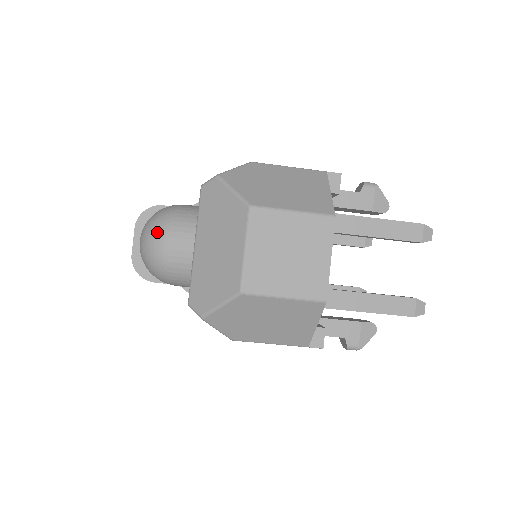
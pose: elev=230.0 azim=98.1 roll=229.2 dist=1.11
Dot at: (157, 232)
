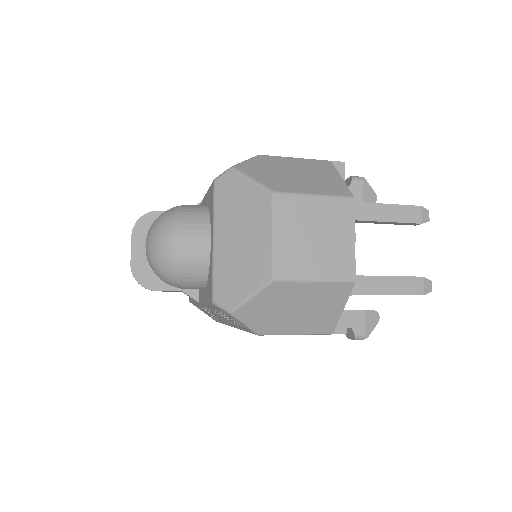
Dot at: (169, 232)
